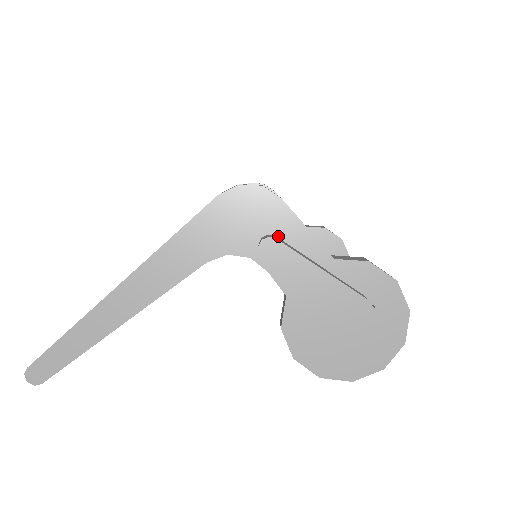
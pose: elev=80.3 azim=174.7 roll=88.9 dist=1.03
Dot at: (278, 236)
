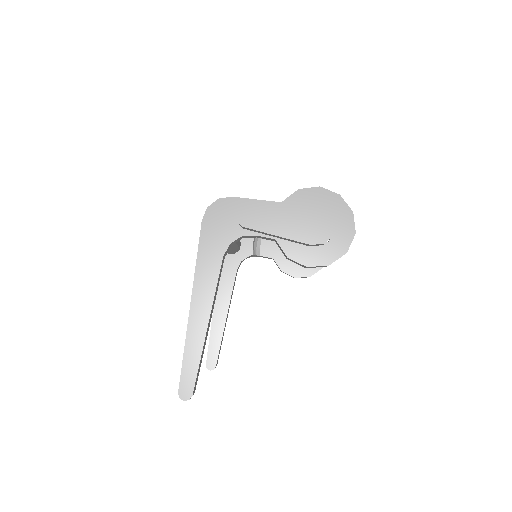
Dot at: occluded
